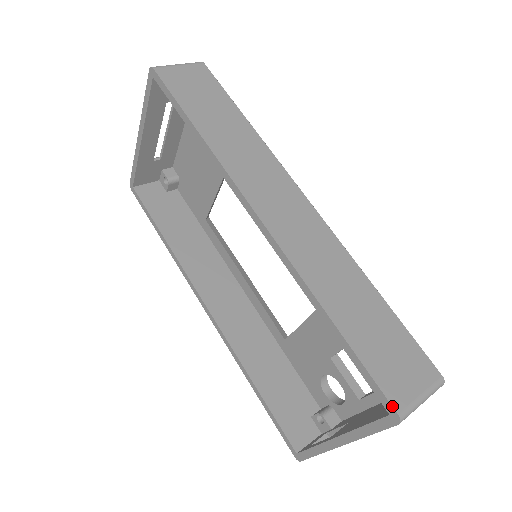
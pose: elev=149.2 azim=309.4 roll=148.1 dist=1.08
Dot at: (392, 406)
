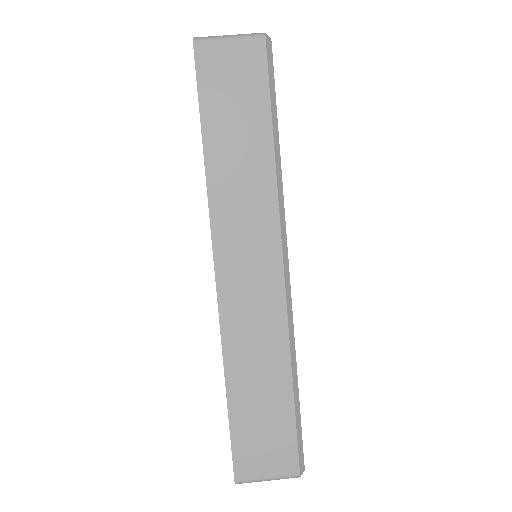
Dot at: (234, 473)
